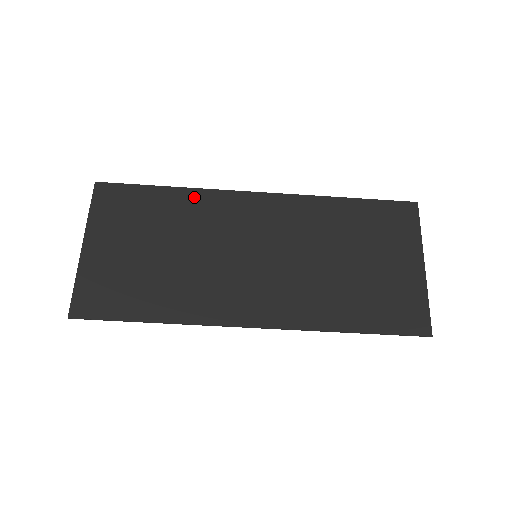
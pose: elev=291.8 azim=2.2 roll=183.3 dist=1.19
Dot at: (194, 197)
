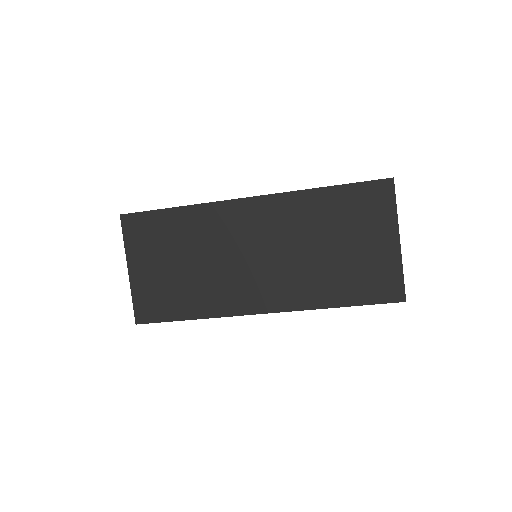
Dot at: (197, 213)
